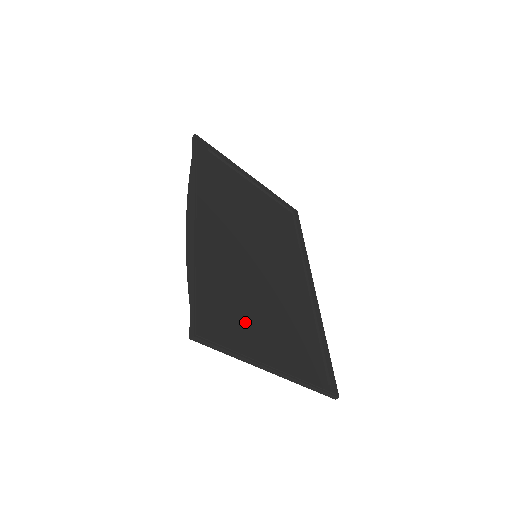
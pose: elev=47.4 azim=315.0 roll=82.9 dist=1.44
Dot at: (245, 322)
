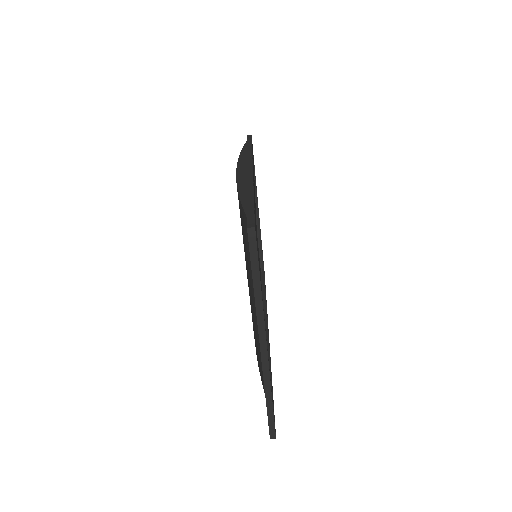
Dot at: occluded
